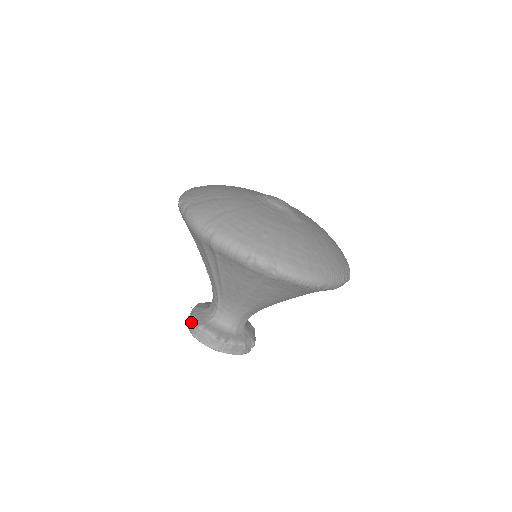
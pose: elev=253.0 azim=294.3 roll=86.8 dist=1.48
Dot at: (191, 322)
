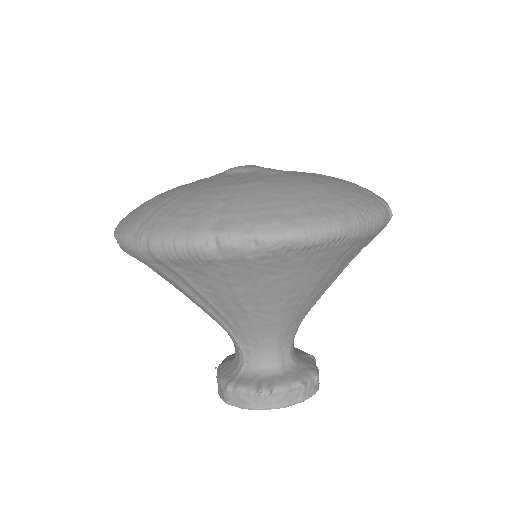
Dot at: (219, 386)
